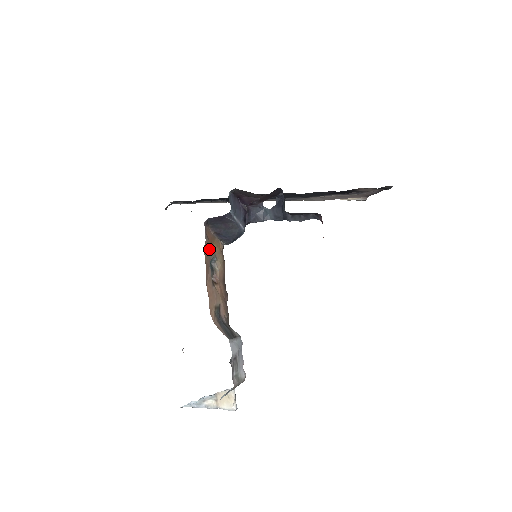
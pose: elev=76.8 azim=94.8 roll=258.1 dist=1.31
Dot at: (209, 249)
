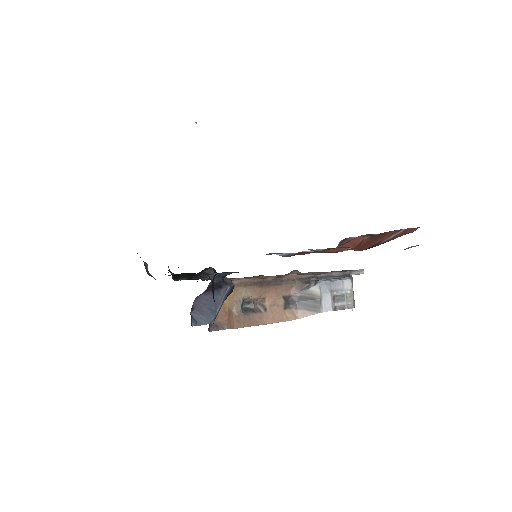
Dot at: (232, 315)
